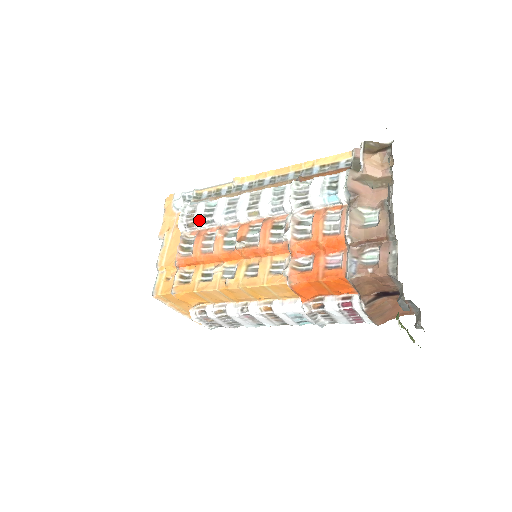
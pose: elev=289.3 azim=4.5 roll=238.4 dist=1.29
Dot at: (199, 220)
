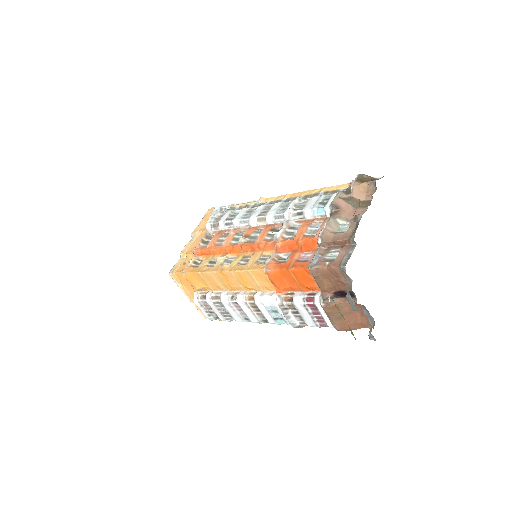
Dot at: (222, 222)
